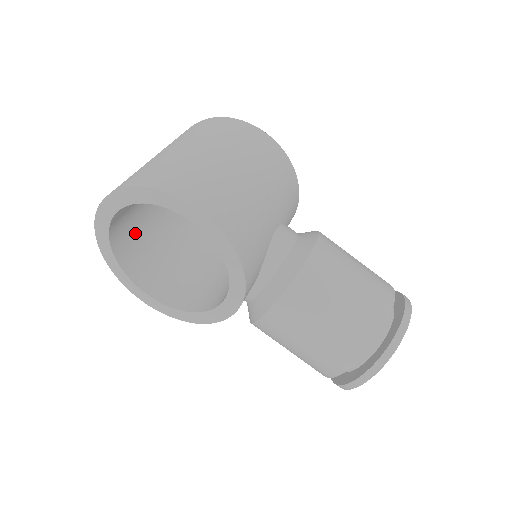
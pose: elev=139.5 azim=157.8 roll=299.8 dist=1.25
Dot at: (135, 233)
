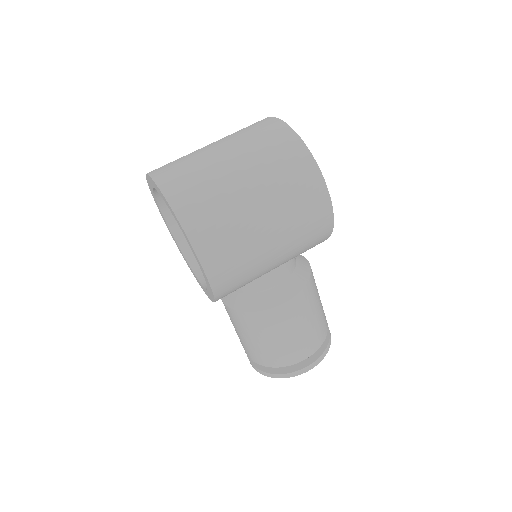
Dot at: occluded
